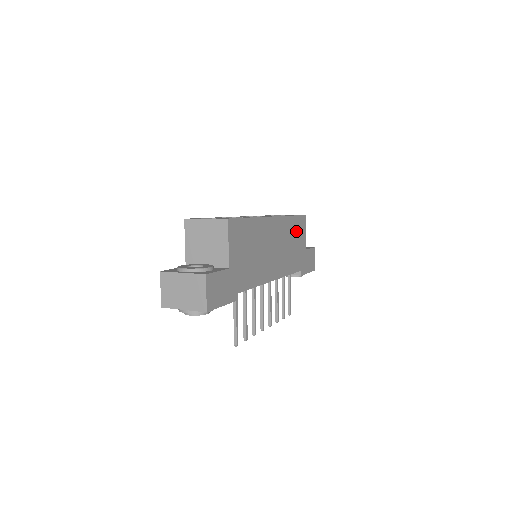
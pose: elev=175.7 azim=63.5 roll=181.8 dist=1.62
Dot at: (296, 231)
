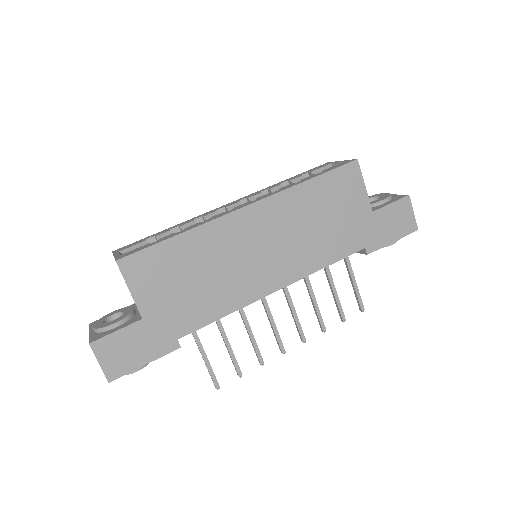
Dot at: (330, 197)
